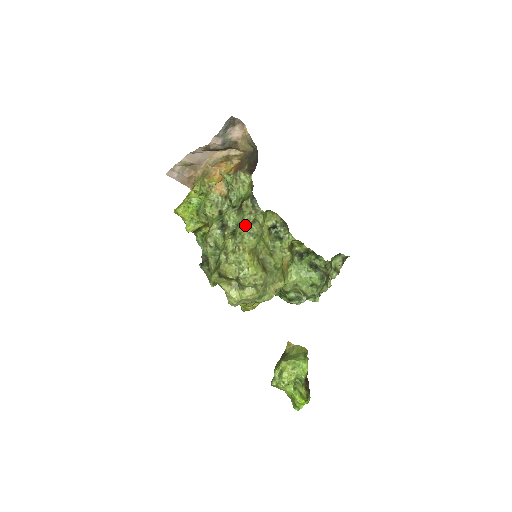
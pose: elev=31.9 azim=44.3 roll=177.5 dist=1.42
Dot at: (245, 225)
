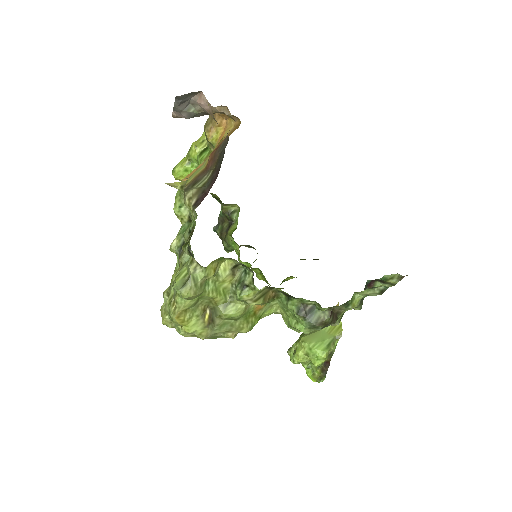
Dot at: (173, 286)
